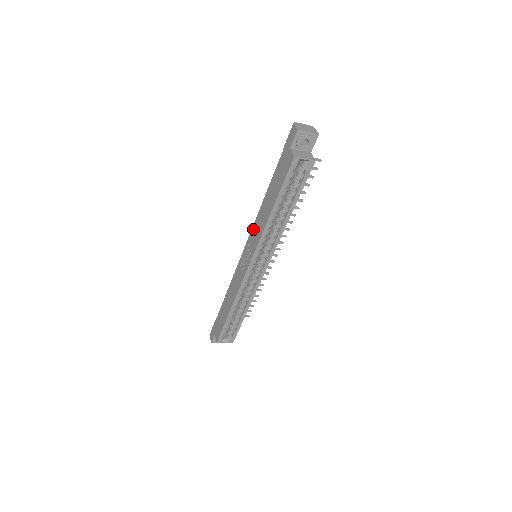
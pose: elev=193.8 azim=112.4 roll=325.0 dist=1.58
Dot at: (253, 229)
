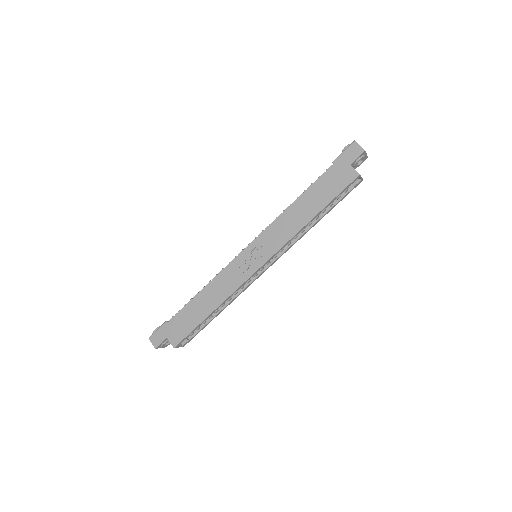
Dot at: (270, 230)
